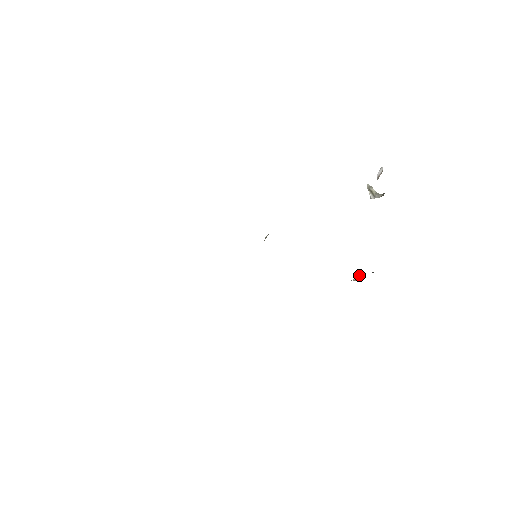
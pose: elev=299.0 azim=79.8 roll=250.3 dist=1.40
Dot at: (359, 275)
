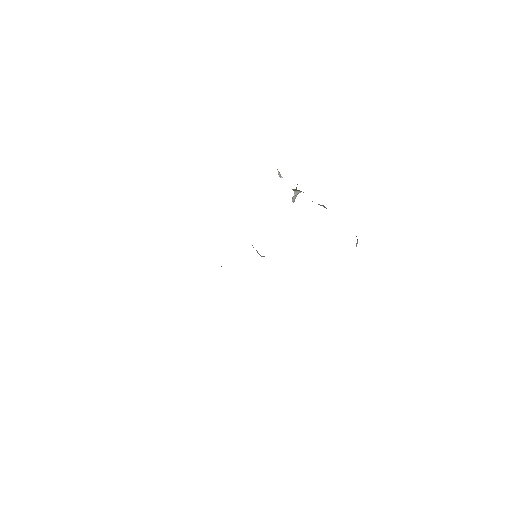
Dot at: (356, 243)
